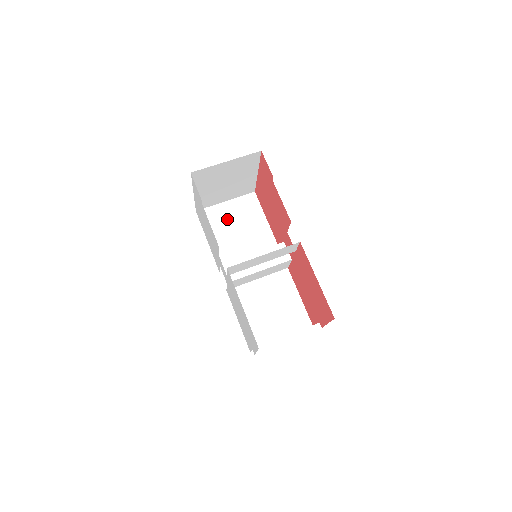
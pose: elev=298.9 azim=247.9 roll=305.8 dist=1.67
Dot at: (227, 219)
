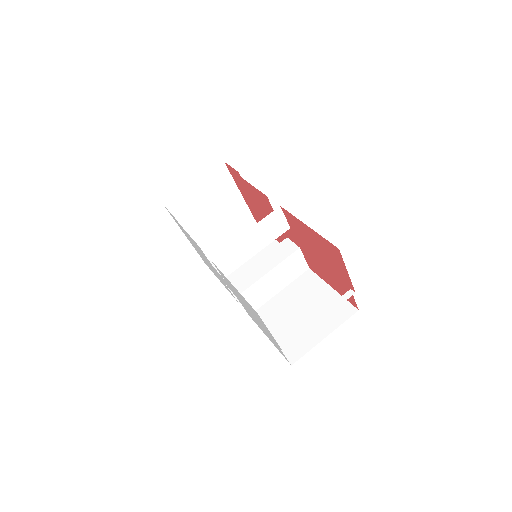
Dot at: occluded
